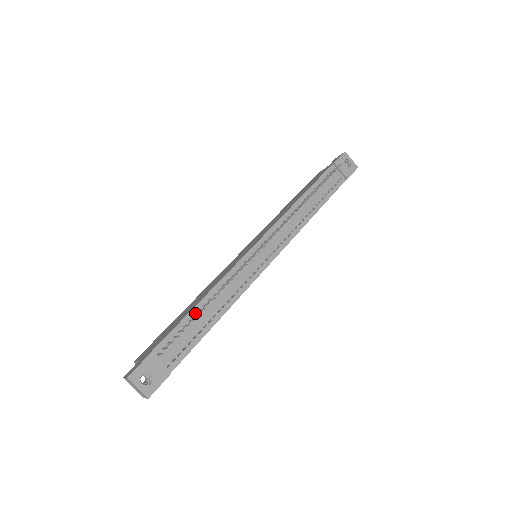
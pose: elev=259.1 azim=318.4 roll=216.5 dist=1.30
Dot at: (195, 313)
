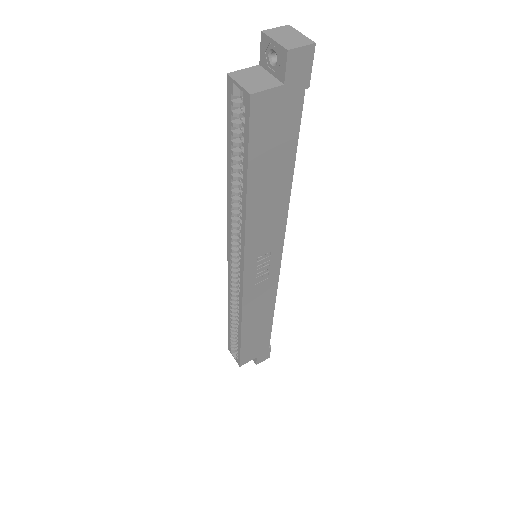
Dot at: occluded
